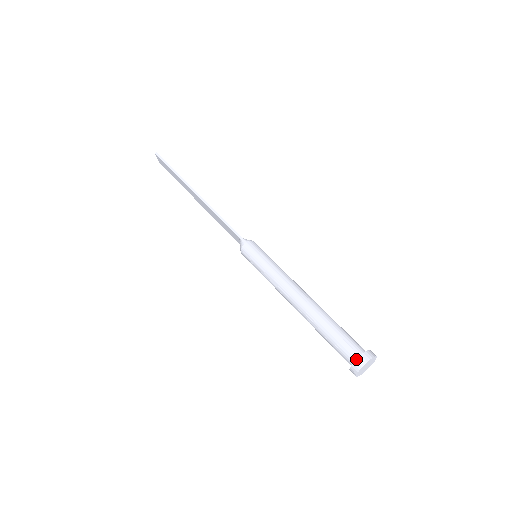
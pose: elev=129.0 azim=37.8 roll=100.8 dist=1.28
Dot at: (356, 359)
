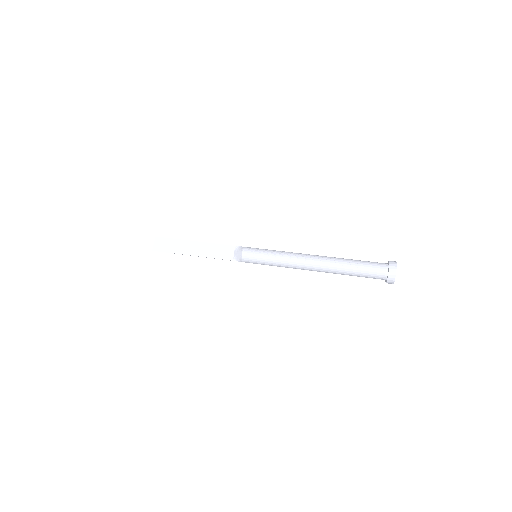
Dot at: (389, 261)
